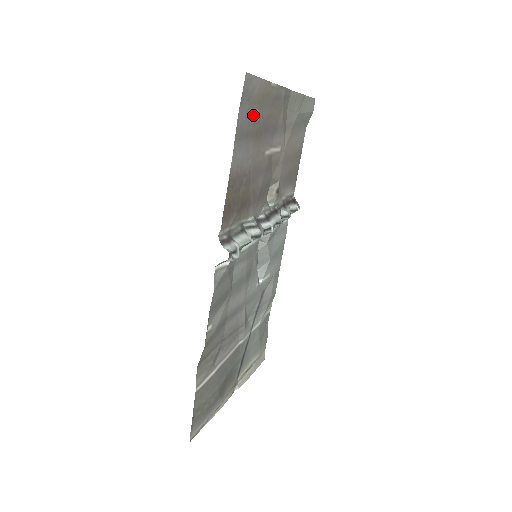
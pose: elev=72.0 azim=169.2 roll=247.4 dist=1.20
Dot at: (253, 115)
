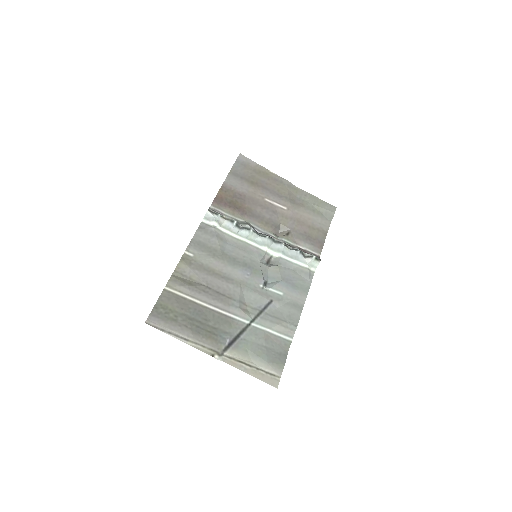
Dot at: (249, 173)
